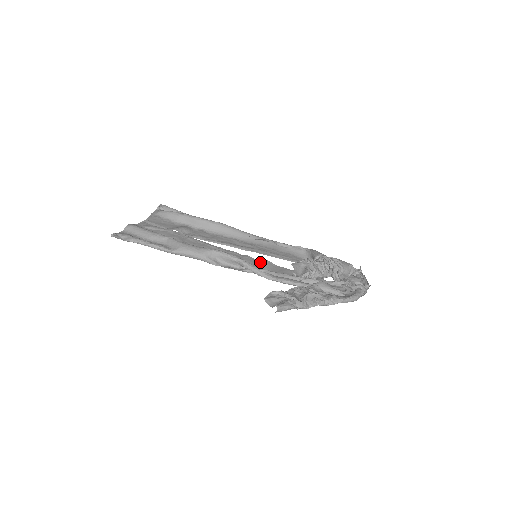
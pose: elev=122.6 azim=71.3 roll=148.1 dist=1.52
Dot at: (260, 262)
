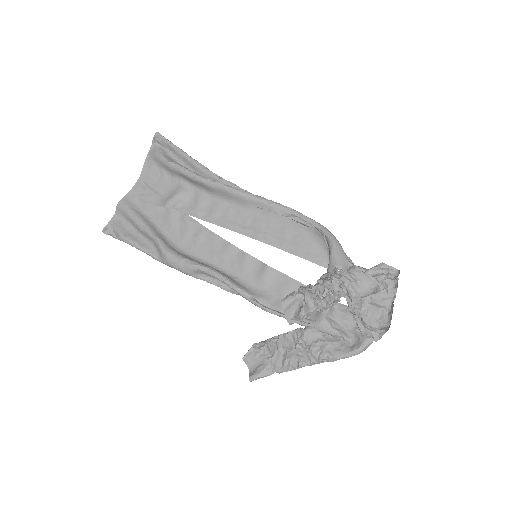
Dot at: (260, 267)
